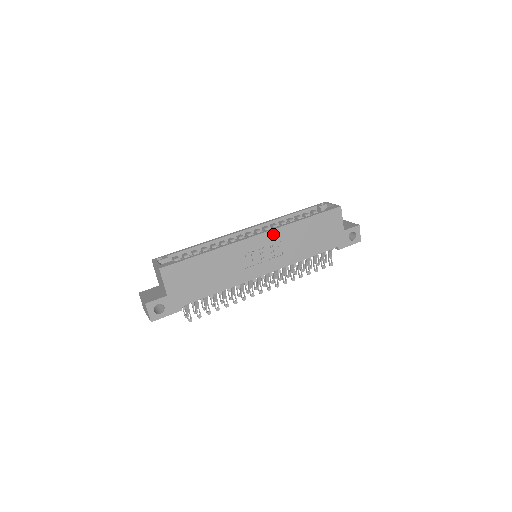
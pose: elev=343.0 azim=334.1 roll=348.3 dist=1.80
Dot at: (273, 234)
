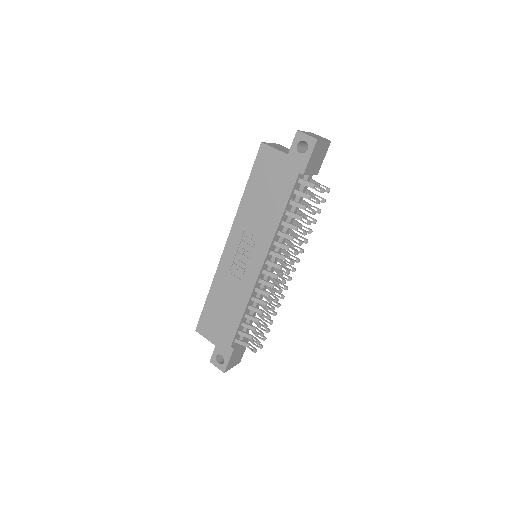
Dot at: (235, 231)
